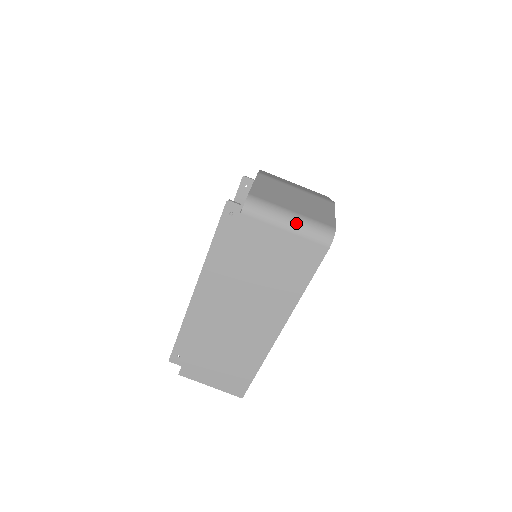
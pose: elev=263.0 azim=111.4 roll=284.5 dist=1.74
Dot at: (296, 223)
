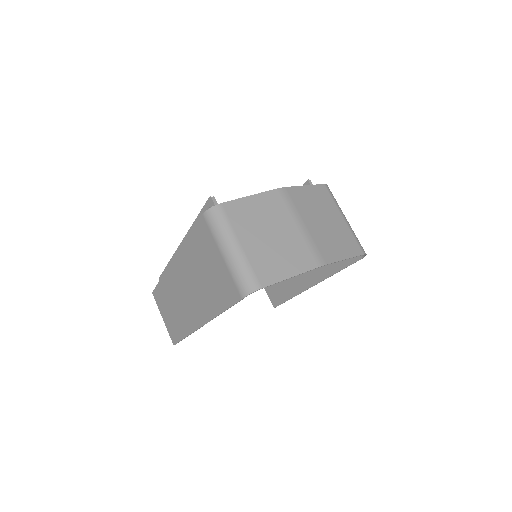
Dot at: (231, 257)
